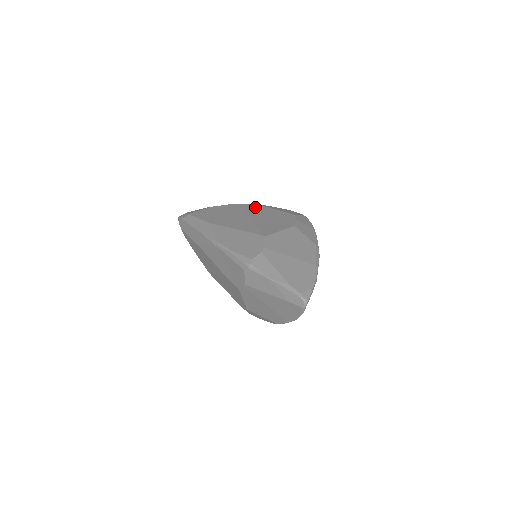
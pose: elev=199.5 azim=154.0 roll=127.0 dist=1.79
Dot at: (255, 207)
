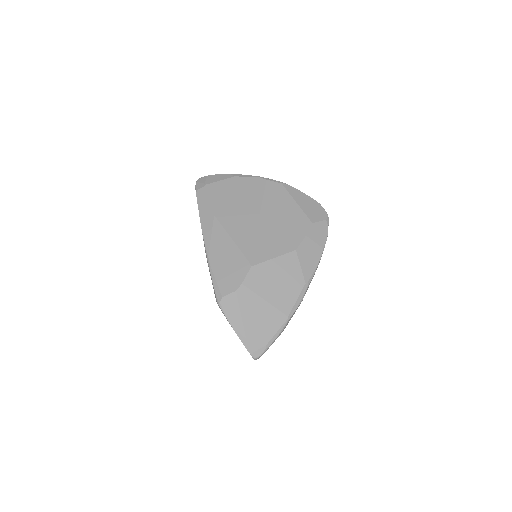
Dot at: (277, 193)
